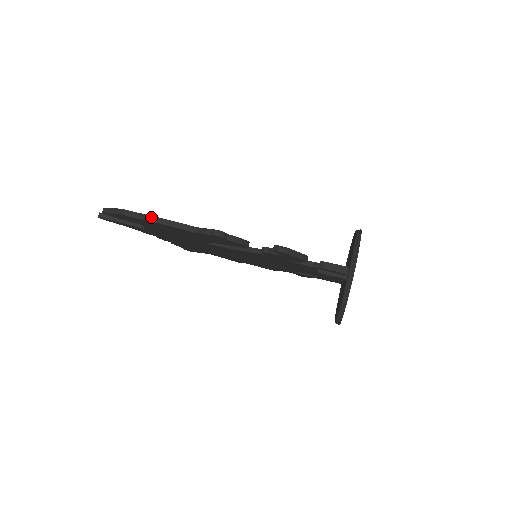
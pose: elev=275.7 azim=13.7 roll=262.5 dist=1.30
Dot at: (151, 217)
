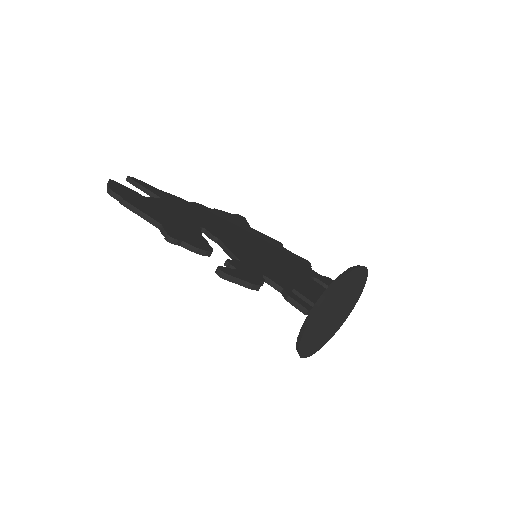
Dot at: (127, 203)
